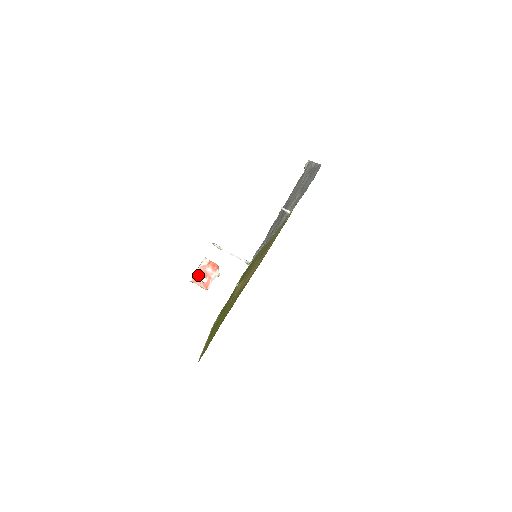
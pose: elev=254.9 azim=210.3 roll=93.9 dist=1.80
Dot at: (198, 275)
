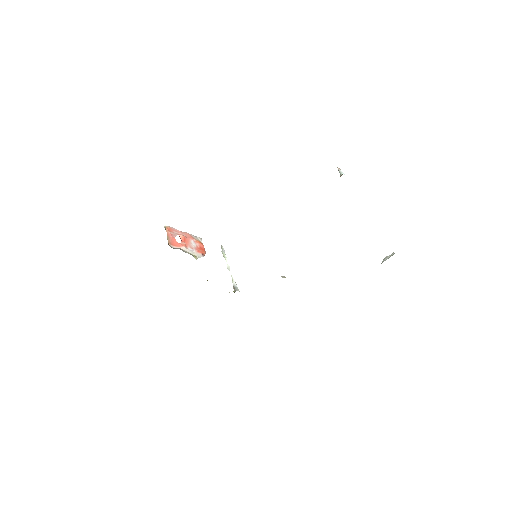
Dot at: (178, 232)
